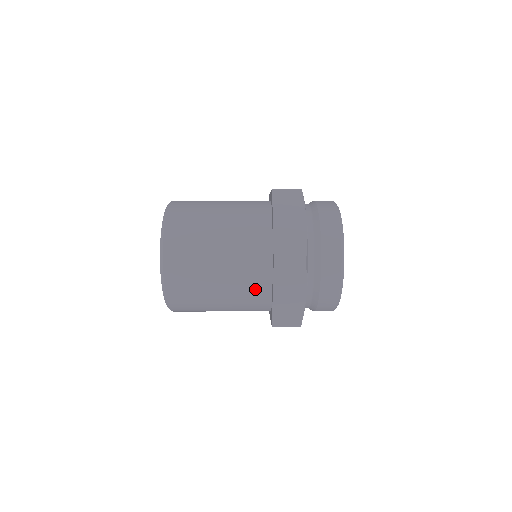
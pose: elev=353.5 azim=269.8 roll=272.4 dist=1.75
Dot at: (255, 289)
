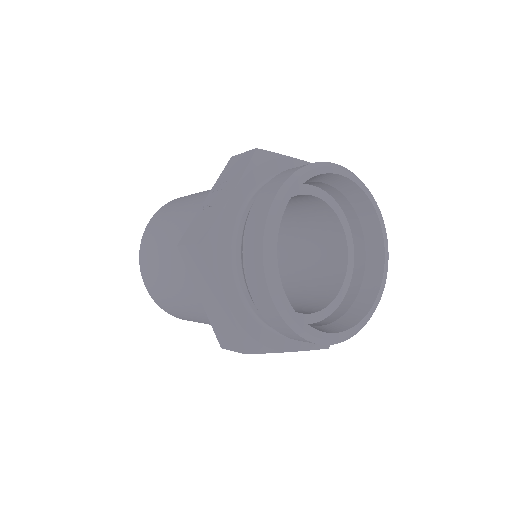
Dot at: occluded
